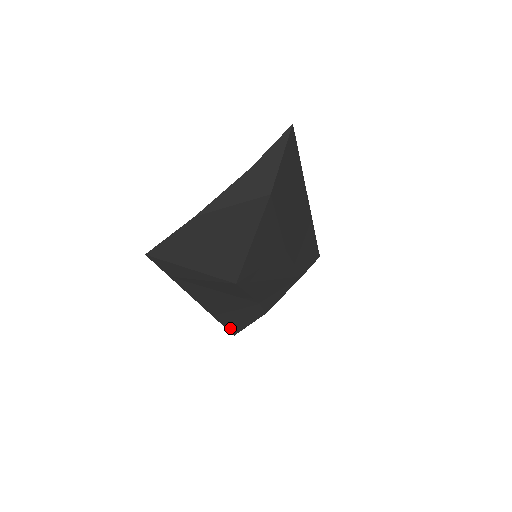
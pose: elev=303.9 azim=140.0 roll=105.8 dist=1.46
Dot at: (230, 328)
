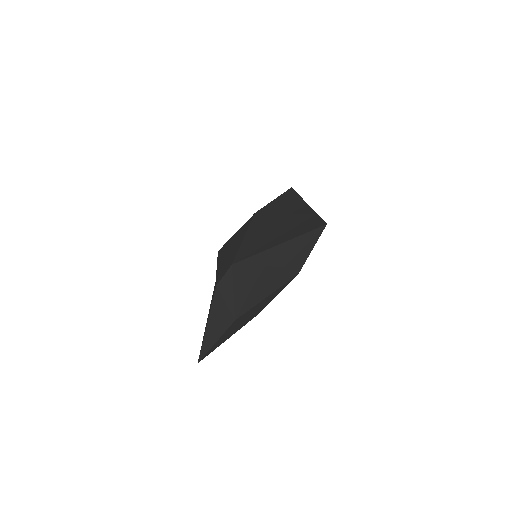
Dot at: occluded
